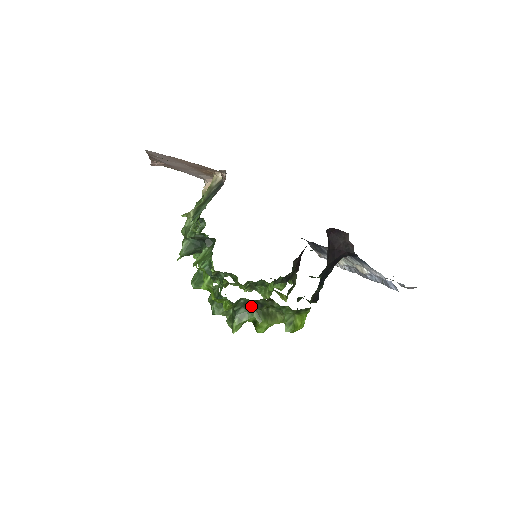
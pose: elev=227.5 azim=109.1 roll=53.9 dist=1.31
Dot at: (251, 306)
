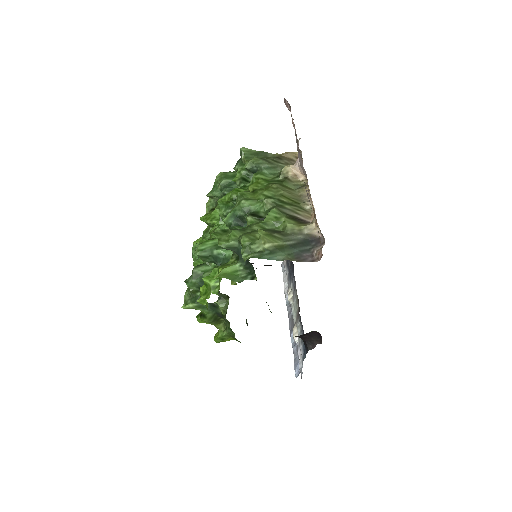
Dot at: (215, 309)
